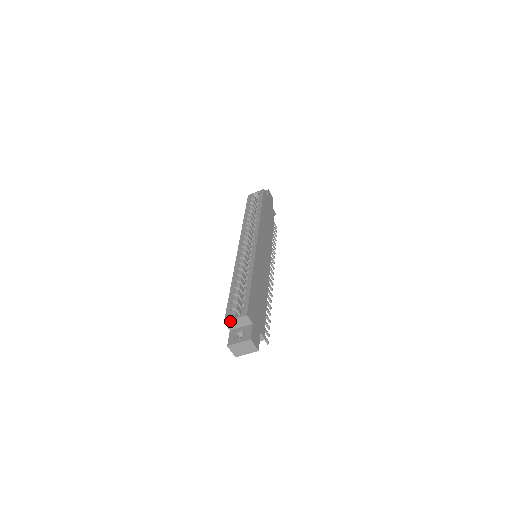
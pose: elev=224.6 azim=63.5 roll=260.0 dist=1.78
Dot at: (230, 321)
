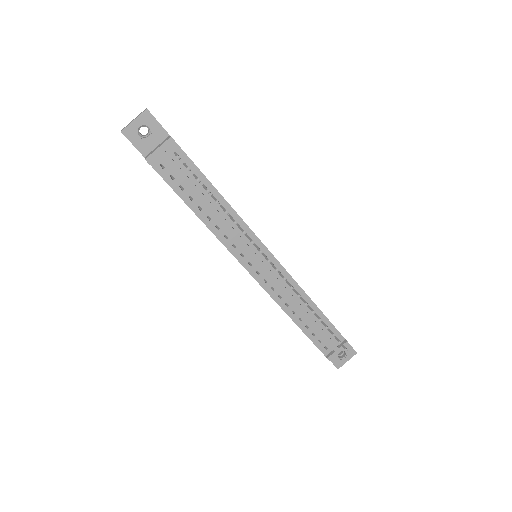
Dot at: occluded
